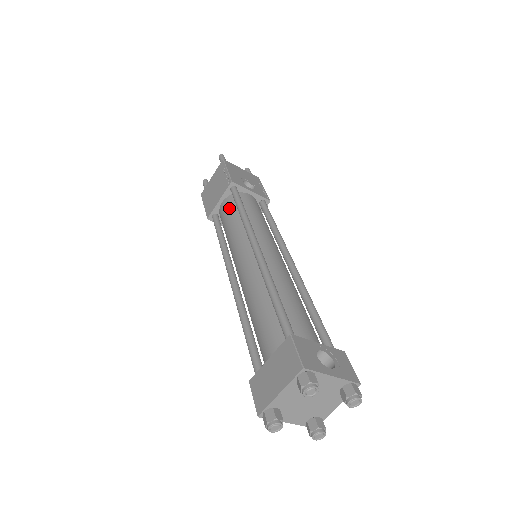
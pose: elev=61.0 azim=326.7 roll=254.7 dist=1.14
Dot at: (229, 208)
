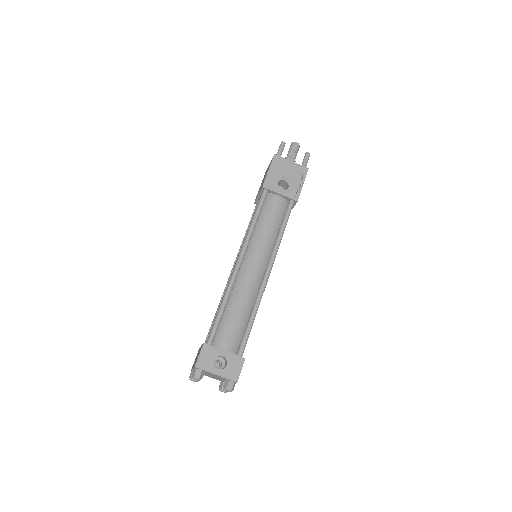
Dot at: occluded
